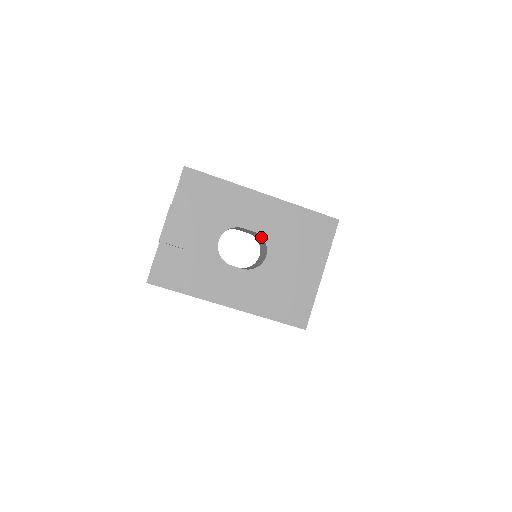
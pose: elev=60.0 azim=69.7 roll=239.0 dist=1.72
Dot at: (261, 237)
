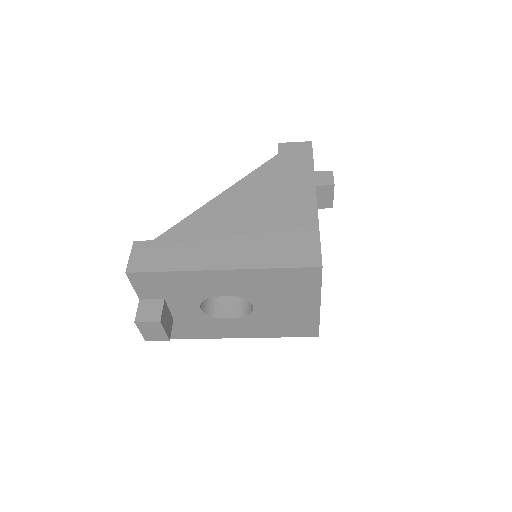
Dot at: occluded
